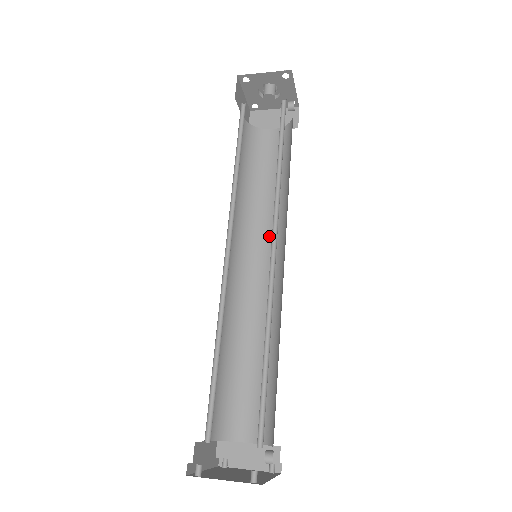
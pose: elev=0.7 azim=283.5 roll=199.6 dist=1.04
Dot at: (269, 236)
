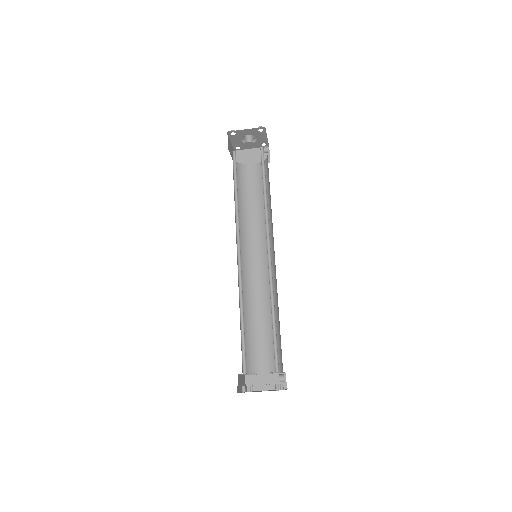
Dot at: (261, 241)
